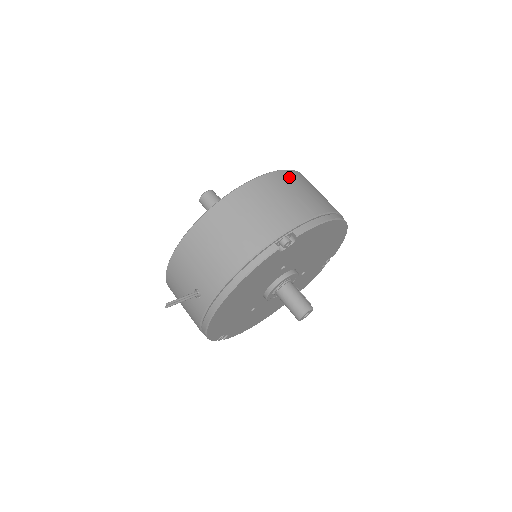
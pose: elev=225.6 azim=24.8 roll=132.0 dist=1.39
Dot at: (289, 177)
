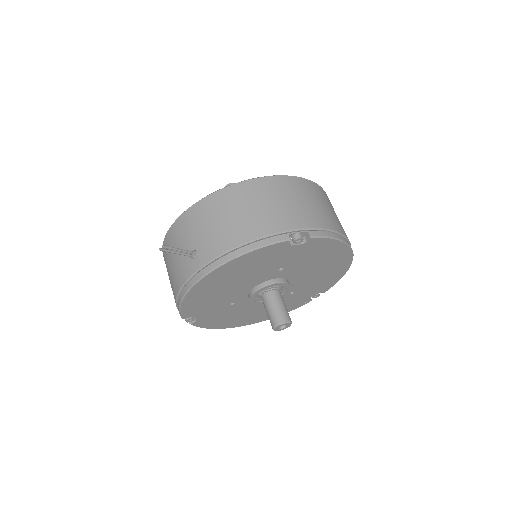
Dot at: (320, 191)
